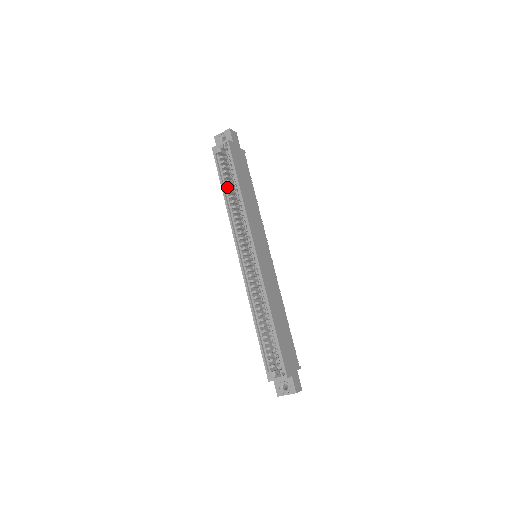
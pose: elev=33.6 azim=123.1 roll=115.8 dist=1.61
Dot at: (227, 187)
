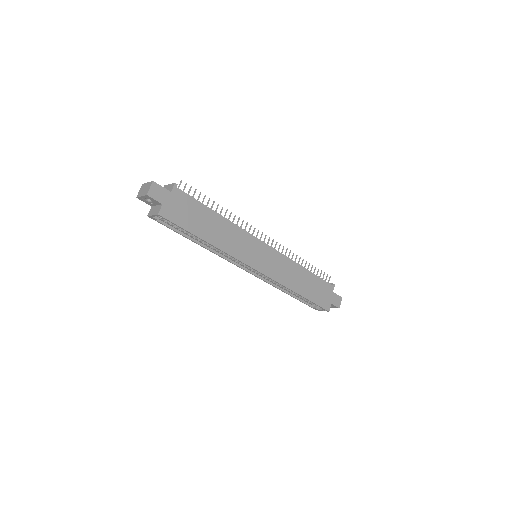
Dot at: (192, 237)
